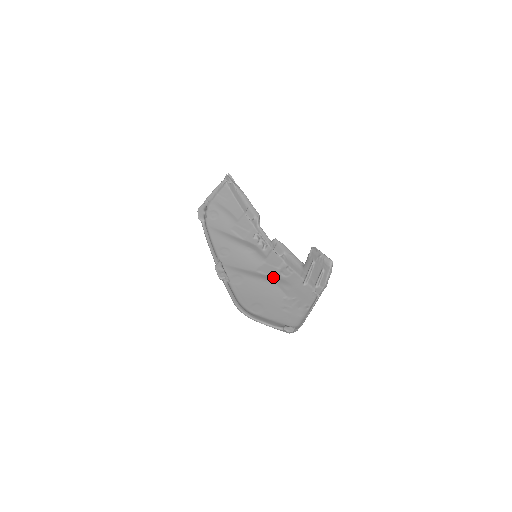
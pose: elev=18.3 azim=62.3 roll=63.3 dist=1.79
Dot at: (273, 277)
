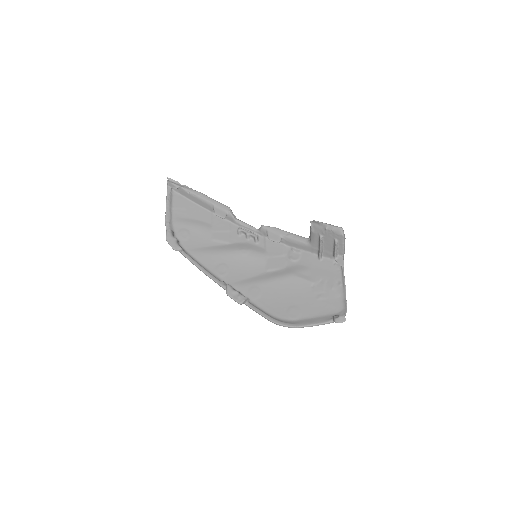
Dot at: (286, 269)
